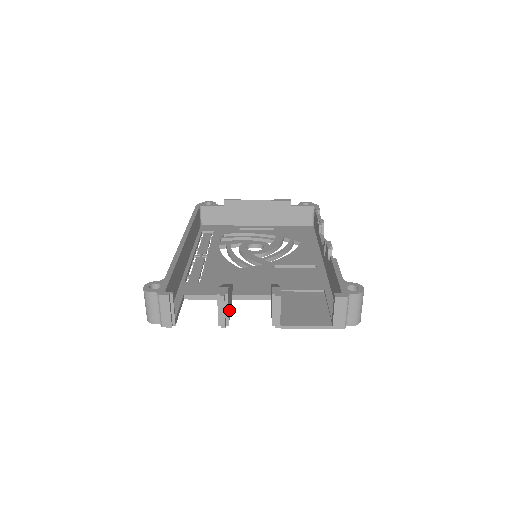
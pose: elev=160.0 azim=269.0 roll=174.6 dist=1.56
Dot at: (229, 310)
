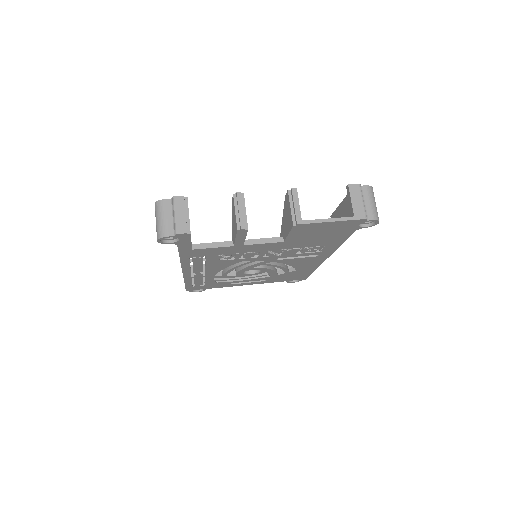
Dot at: occluded
